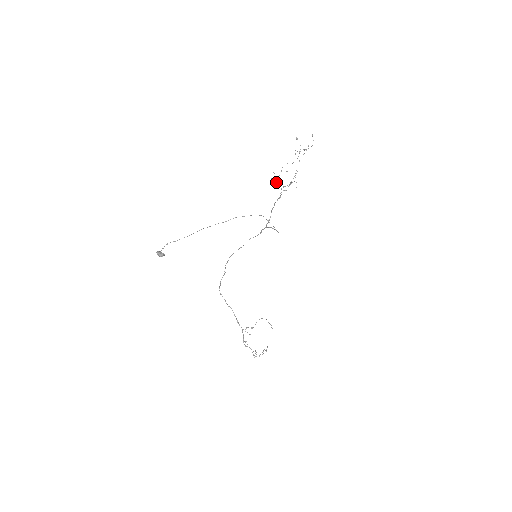
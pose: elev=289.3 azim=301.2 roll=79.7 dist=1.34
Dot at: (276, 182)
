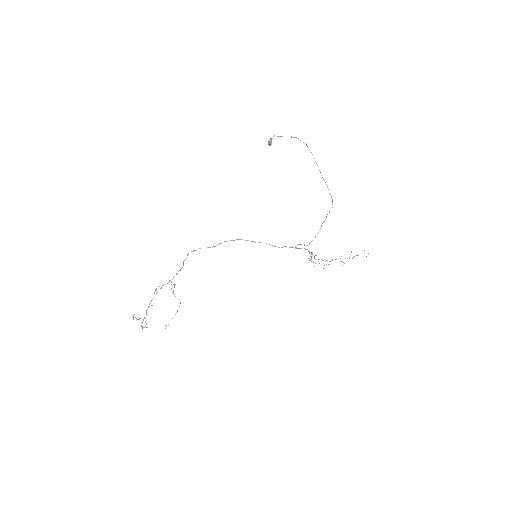
Dot at: occluded
